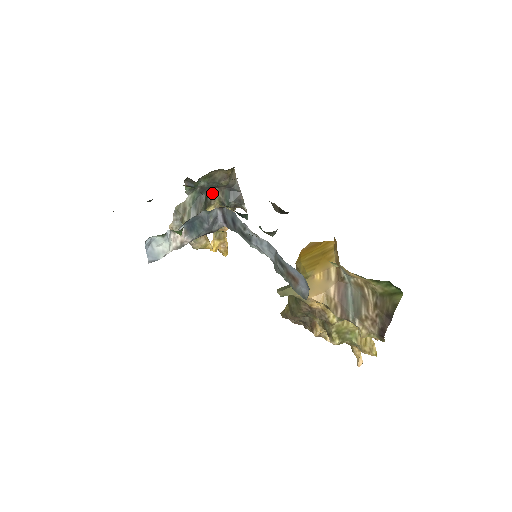
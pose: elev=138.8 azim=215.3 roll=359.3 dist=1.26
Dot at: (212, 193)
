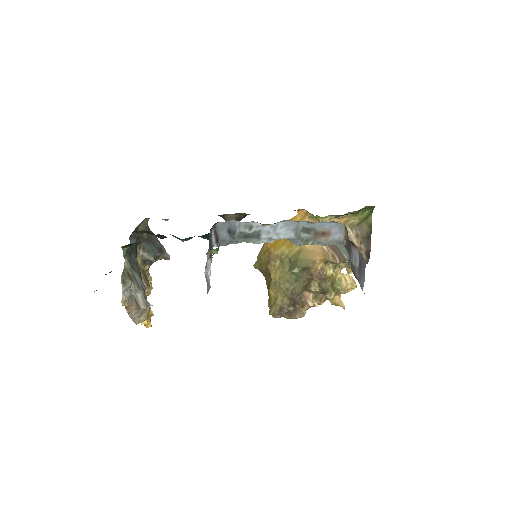
Dot at: (136, 253)
